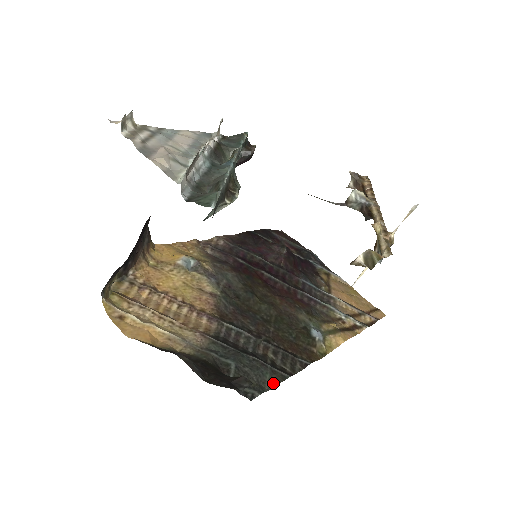
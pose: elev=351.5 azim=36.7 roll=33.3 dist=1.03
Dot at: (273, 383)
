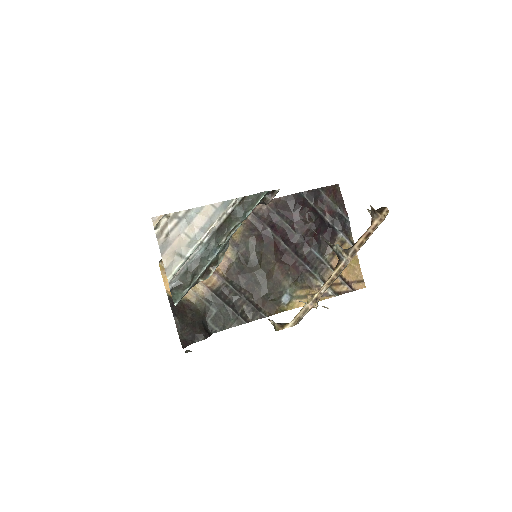
Dot at: (233, 325)
